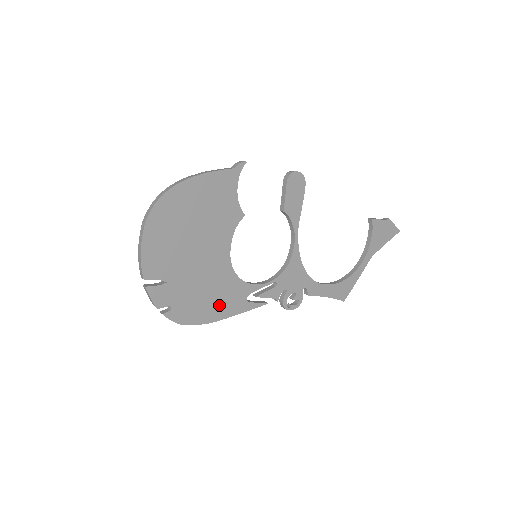
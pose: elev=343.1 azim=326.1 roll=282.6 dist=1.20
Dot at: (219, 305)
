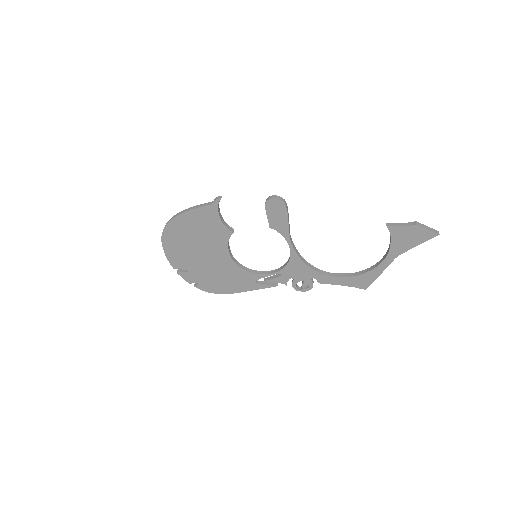
Dot at: (234, 284)
